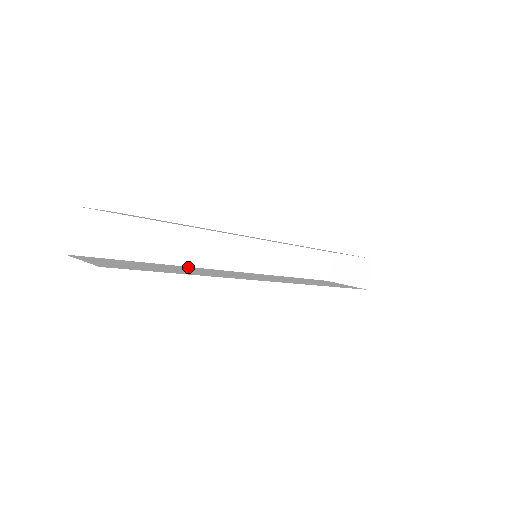
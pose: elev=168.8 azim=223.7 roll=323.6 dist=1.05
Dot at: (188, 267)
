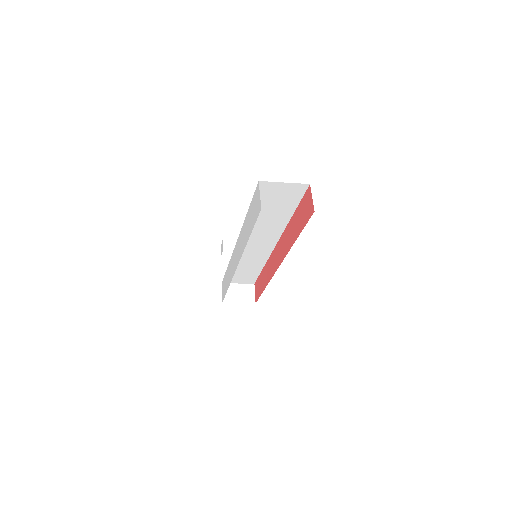
Dot at: occluded
